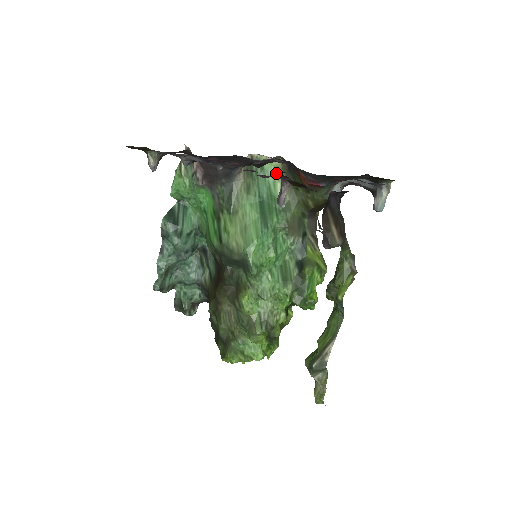
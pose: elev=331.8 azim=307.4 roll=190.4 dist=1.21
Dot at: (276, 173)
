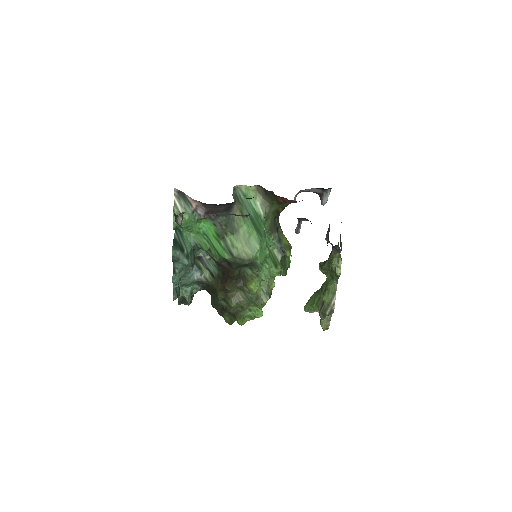
Dot at: (254, 195)
